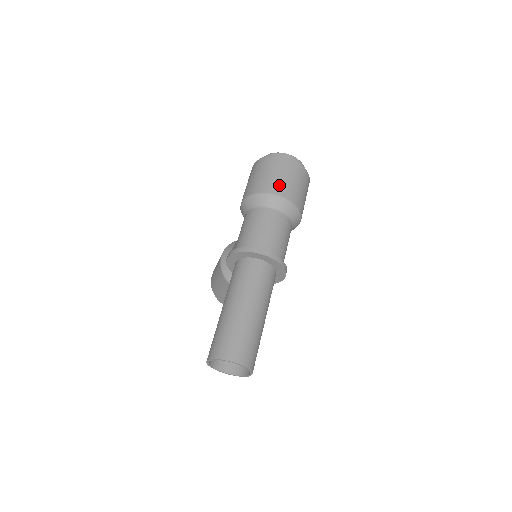
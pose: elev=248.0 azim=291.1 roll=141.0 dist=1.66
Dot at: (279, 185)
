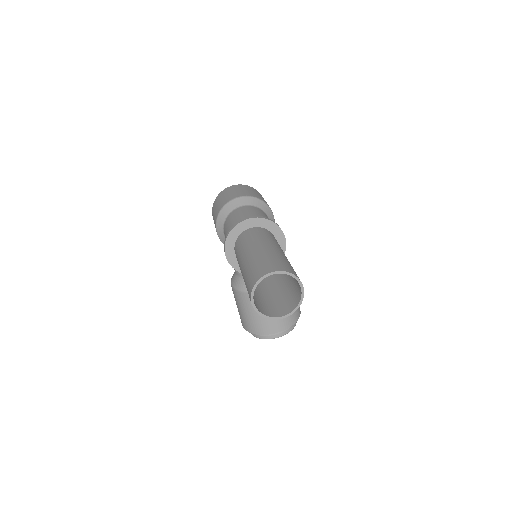
Dot at: (233, 195)
